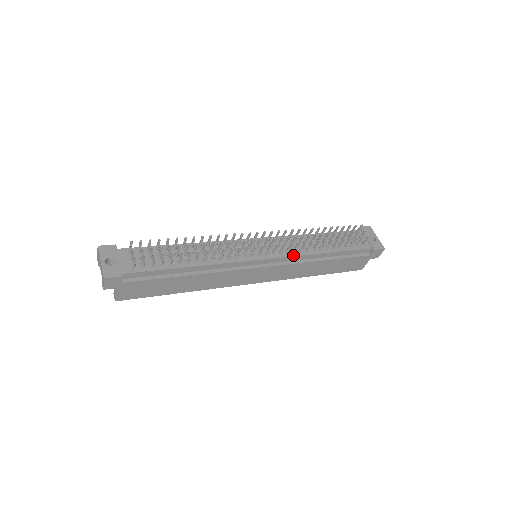
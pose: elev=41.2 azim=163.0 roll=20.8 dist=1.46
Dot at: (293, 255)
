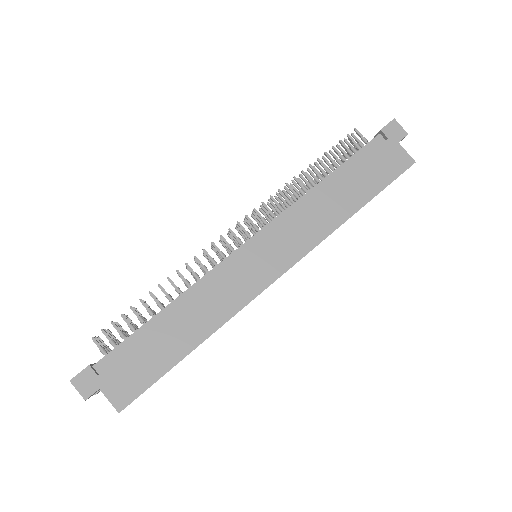
Dot at: (282, 213)
